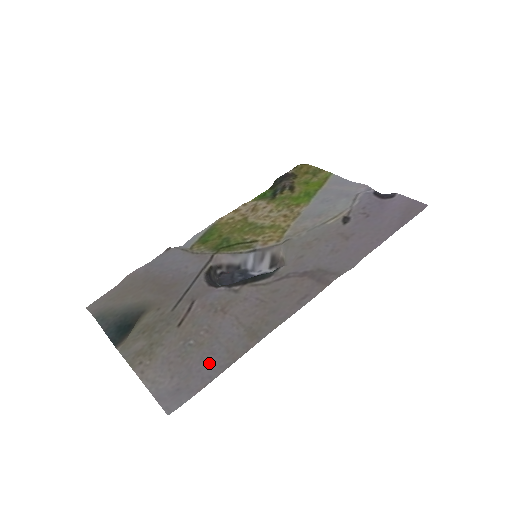
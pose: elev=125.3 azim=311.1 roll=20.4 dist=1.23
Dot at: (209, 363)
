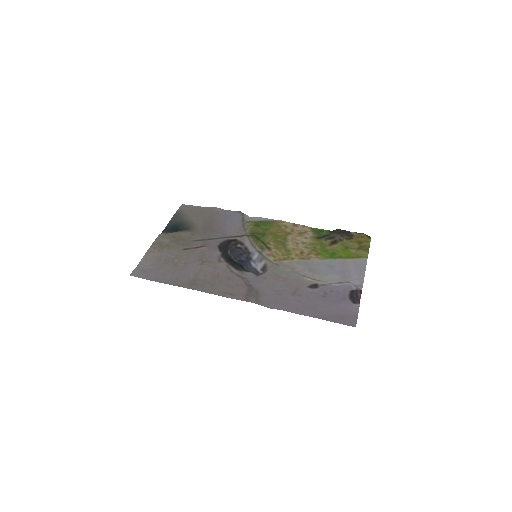
Dot at: (166, 275)
